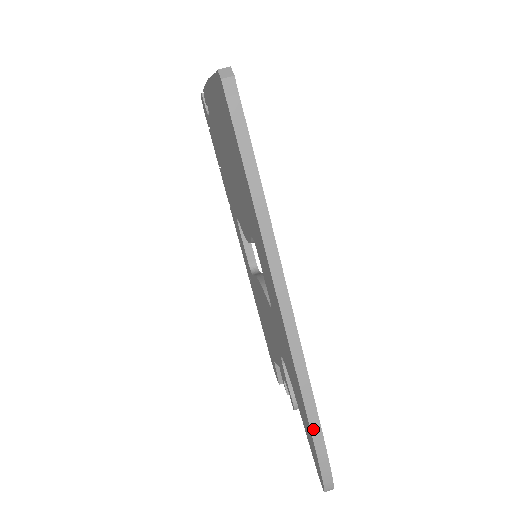
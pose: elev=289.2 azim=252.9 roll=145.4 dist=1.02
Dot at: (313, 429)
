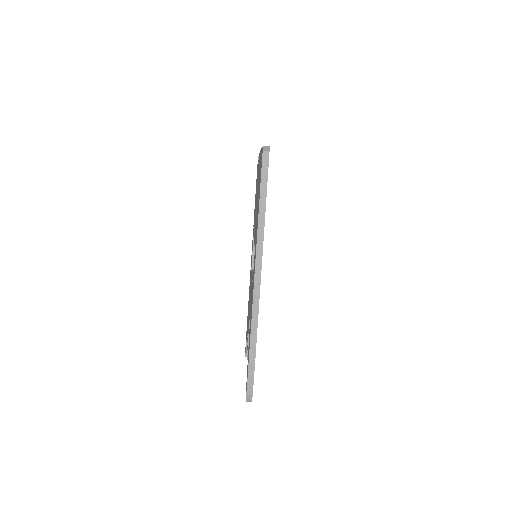
Dot at: (251, 352)
